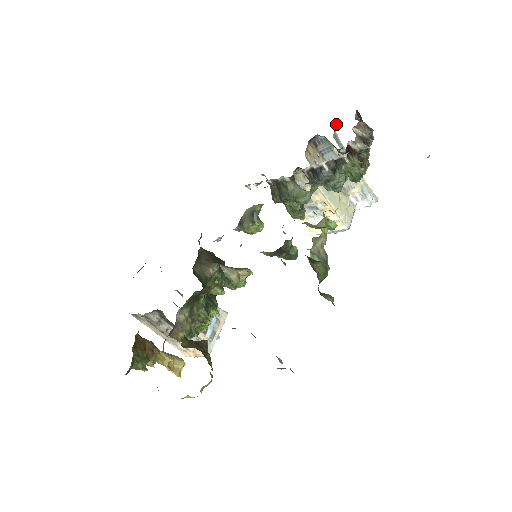
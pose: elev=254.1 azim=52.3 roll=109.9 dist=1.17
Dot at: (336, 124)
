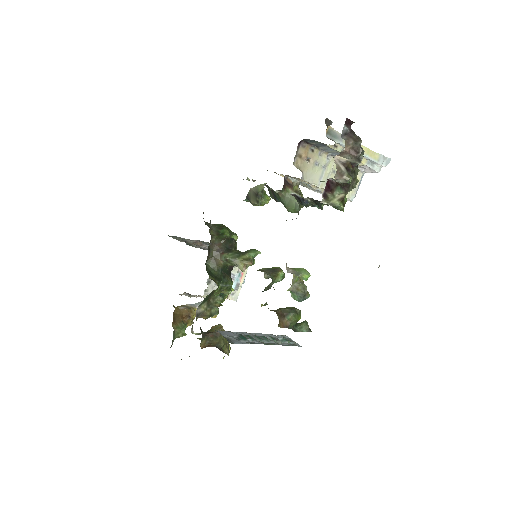
Dot at: (328, 122)
